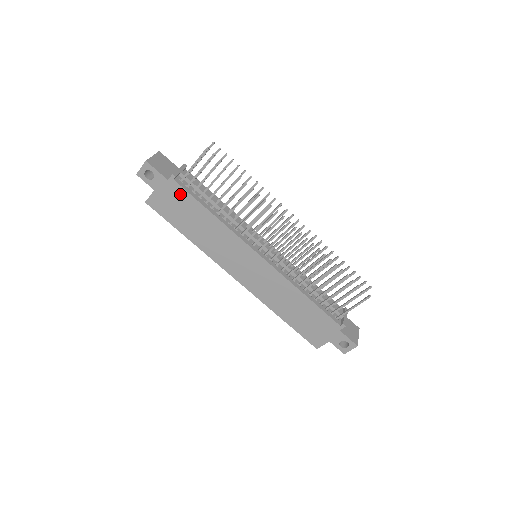
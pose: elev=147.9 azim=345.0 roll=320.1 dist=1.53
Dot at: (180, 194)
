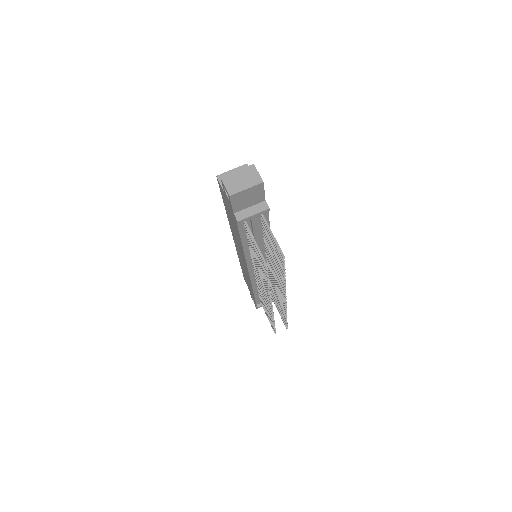
Dot at: (235, 221)
